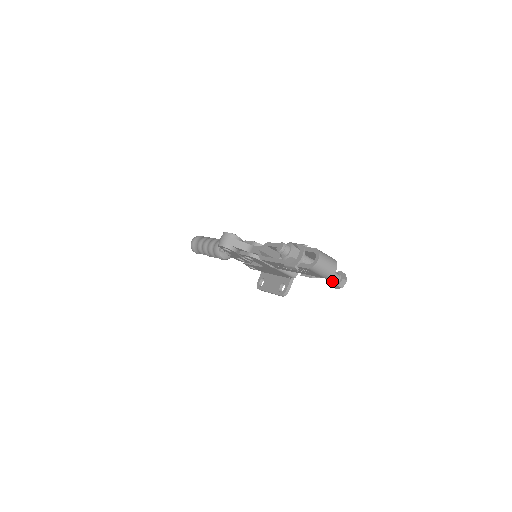
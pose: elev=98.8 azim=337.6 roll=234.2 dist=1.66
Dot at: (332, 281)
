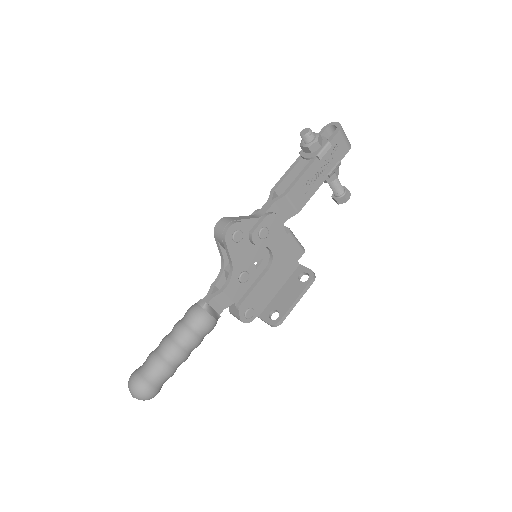
Dot at: (342, 189)
